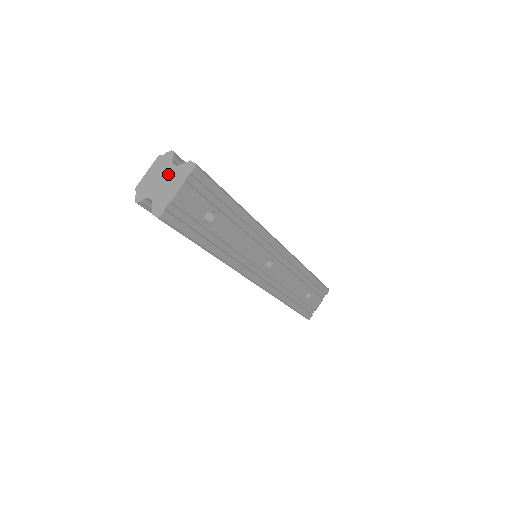
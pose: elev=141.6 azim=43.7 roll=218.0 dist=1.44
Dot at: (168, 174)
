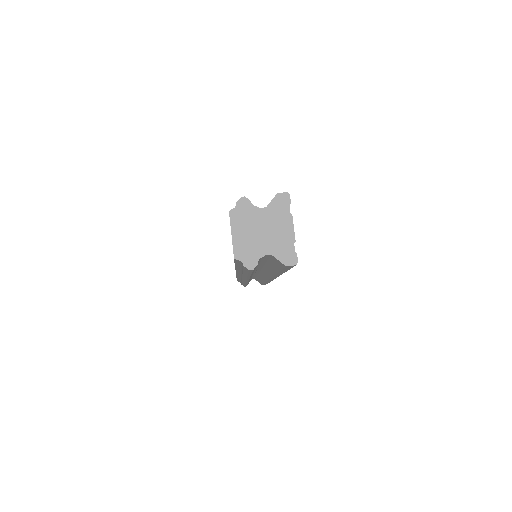
Dot at: (264, 220)
